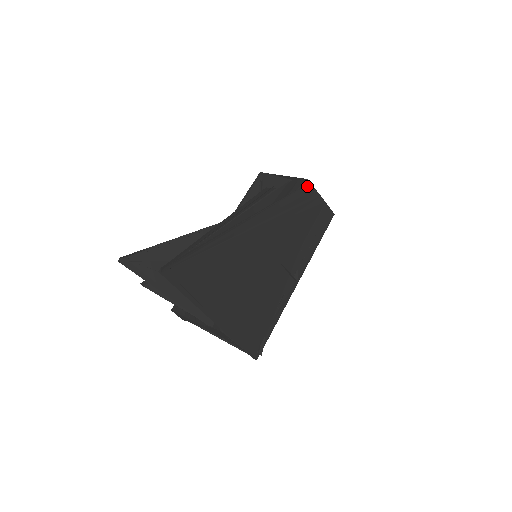
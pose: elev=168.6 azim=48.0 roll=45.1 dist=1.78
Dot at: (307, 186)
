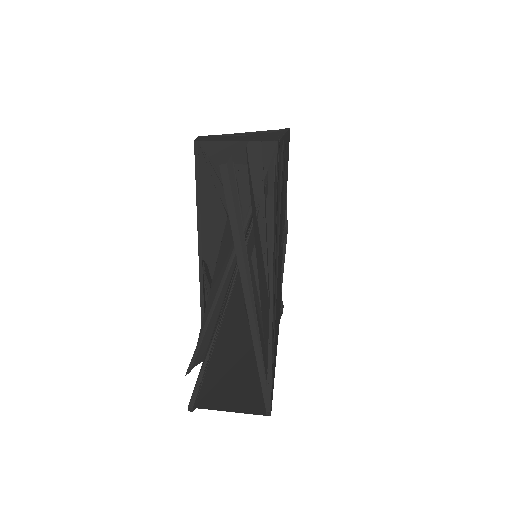
Dot at: (279, 149)
